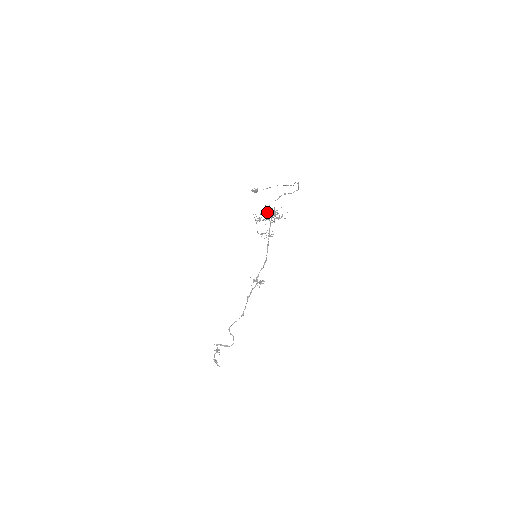
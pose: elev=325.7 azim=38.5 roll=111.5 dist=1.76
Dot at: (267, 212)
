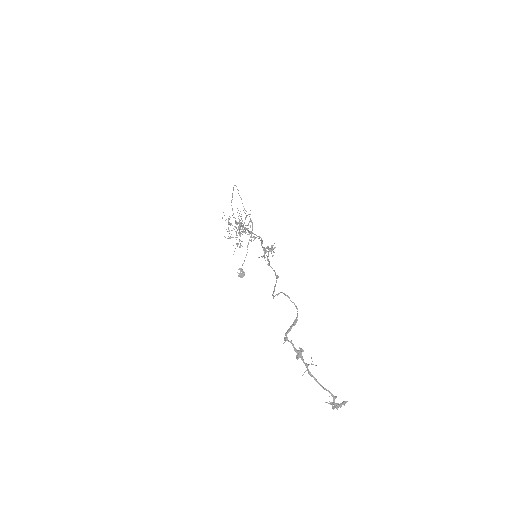
Dot at: (228, 219)
